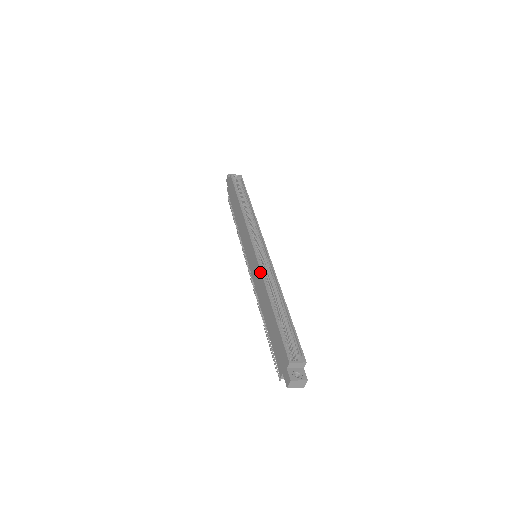
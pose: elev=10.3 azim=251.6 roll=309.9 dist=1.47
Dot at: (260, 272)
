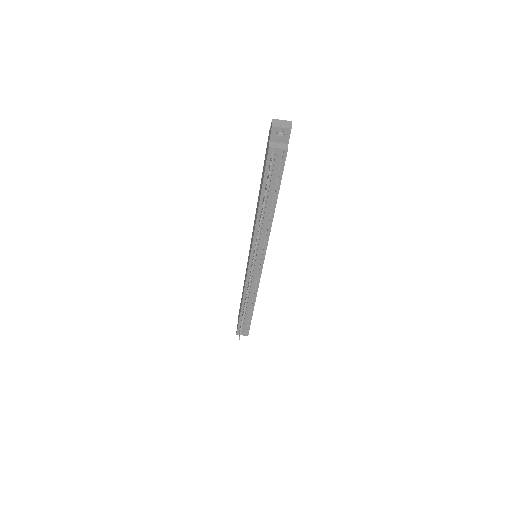
Dot at: (254, 221)
